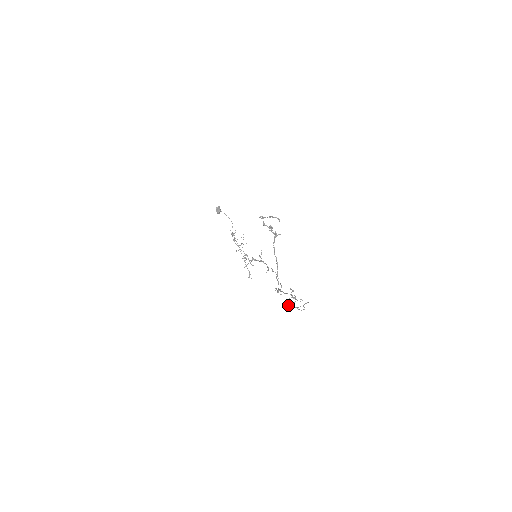
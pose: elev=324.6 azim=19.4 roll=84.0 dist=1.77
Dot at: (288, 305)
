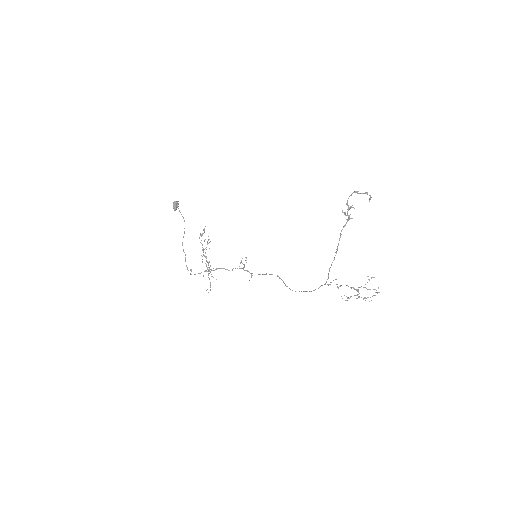
Dot at: (349, 298)
